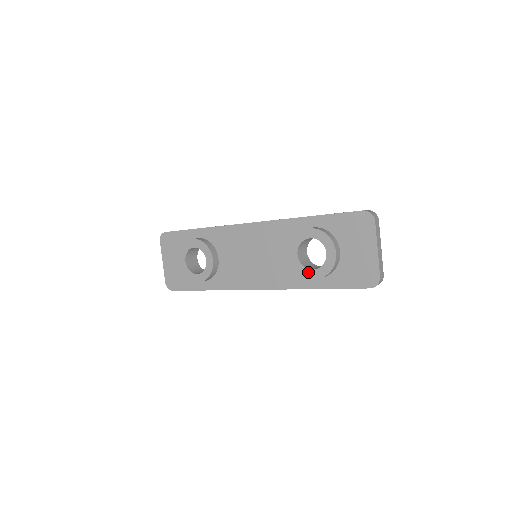
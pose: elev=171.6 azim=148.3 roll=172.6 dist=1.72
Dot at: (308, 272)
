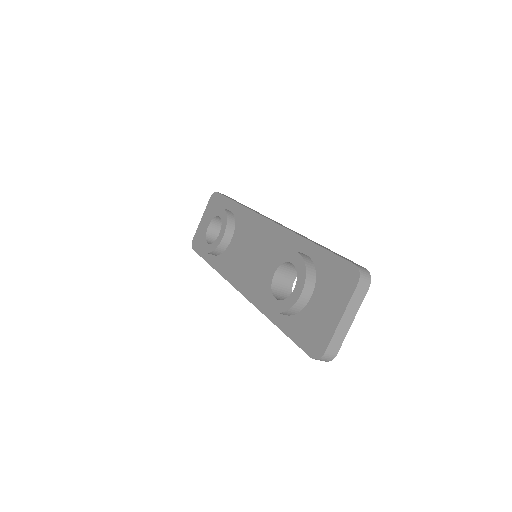
Dot at: (271, 298)
